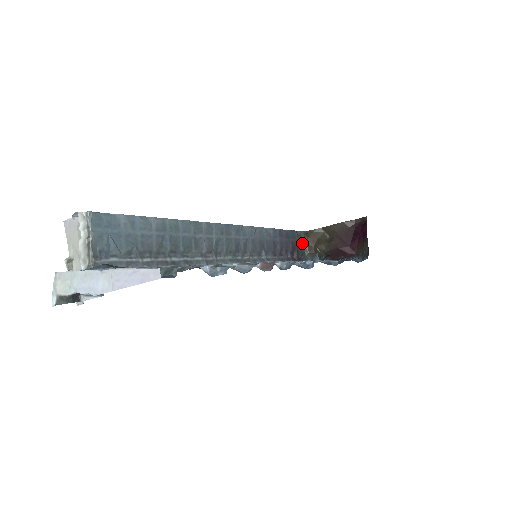
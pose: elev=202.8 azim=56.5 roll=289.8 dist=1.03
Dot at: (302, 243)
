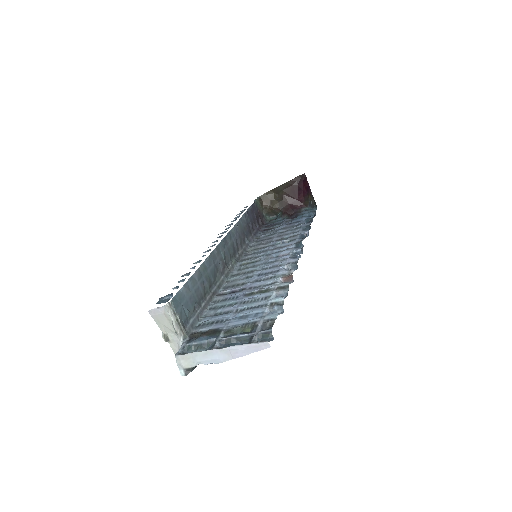
Dot at: (260, 208)
